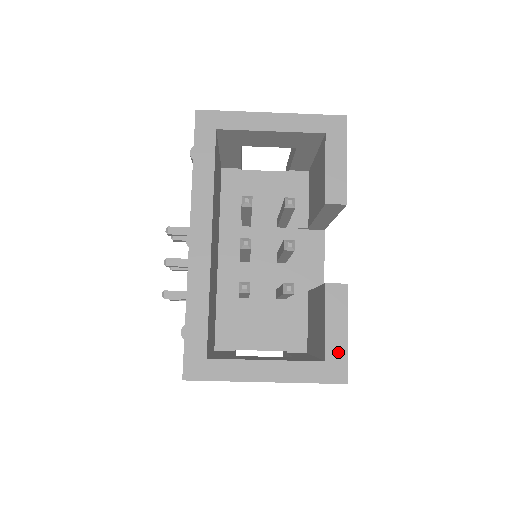
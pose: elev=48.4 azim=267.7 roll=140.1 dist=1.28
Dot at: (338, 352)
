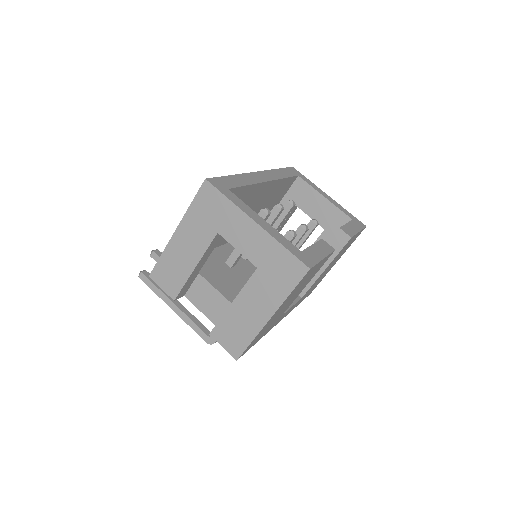
Dot at: (313, 257)
